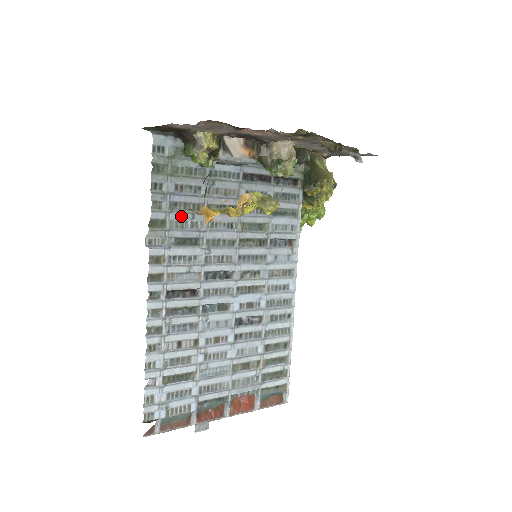
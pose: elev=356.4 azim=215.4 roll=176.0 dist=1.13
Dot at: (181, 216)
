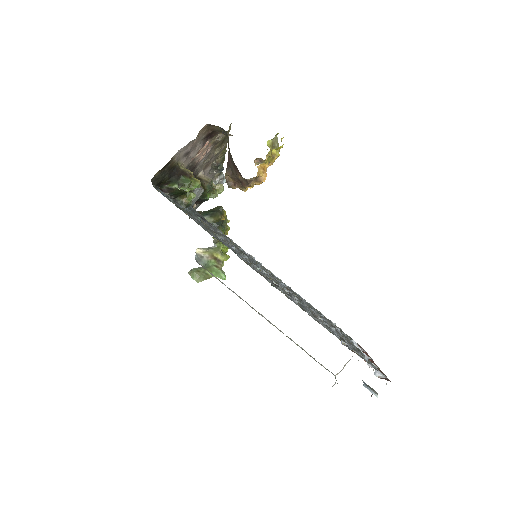
Dot at: occluded
